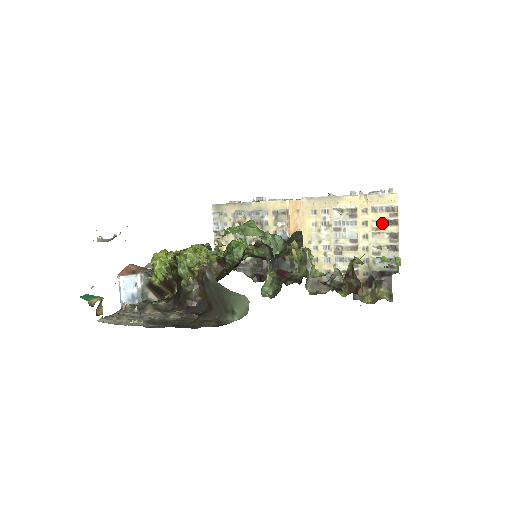
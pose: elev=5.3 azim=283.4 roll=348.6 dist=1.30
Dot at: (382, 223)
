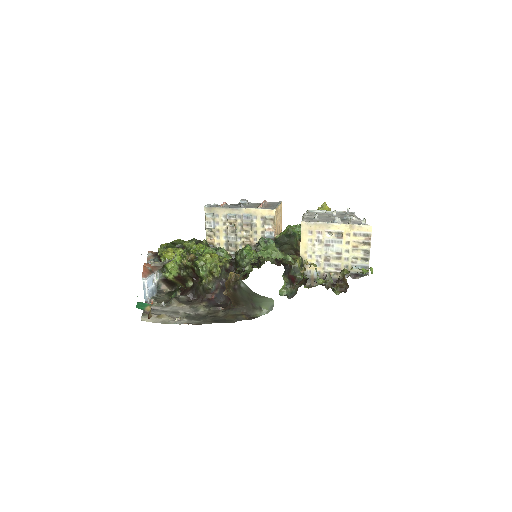
Dot at: (359, 243)
